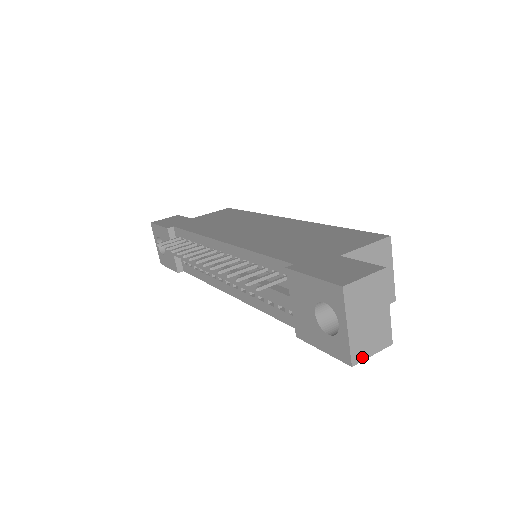
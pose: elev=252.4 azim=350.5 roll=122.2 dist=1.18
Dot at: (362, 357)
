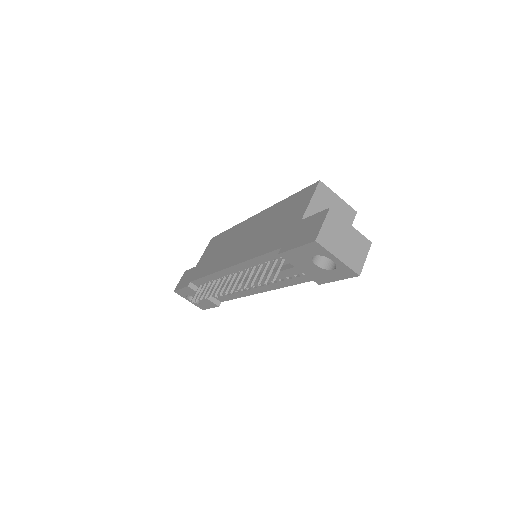
Dot at: (361, 266)
